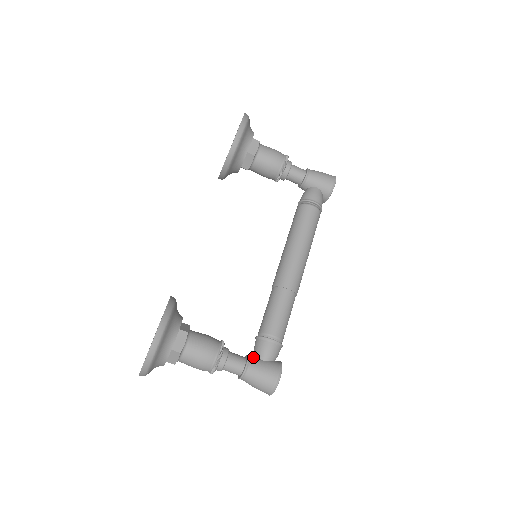
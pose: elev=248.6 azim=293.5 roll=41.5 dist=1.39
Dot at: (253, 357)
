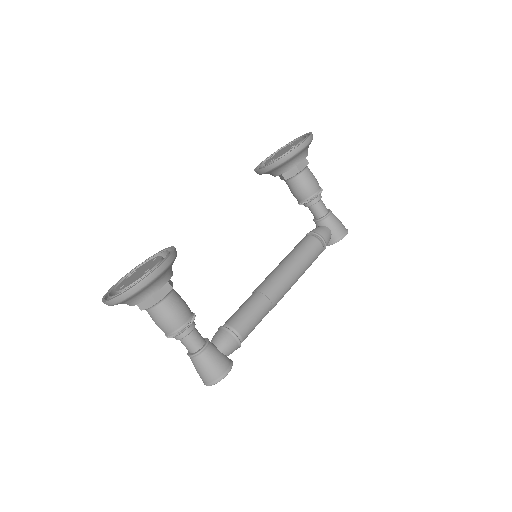
Dot at: (212, 343)
